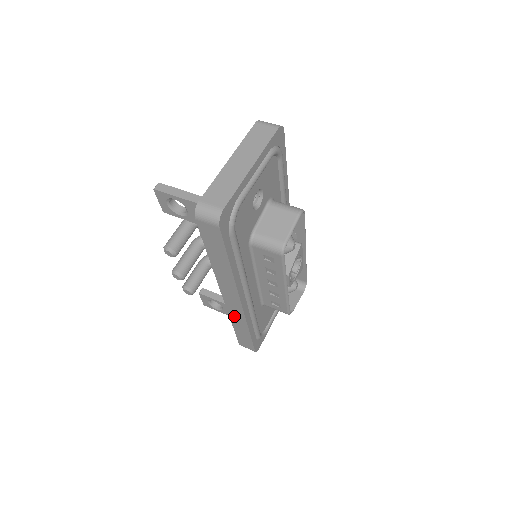
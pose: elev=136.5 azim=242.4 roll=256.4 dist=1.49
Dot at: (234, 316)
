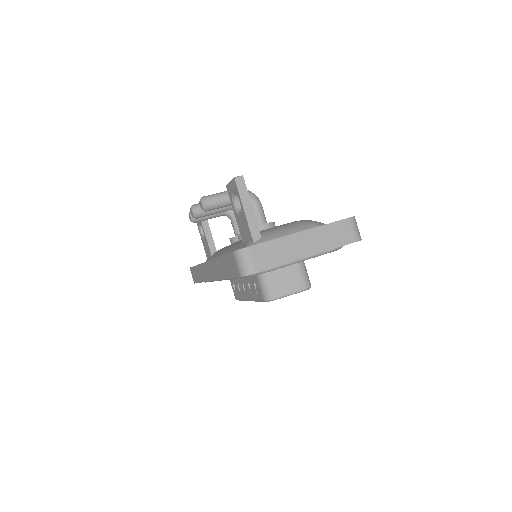
Dot at: (202, 270)
